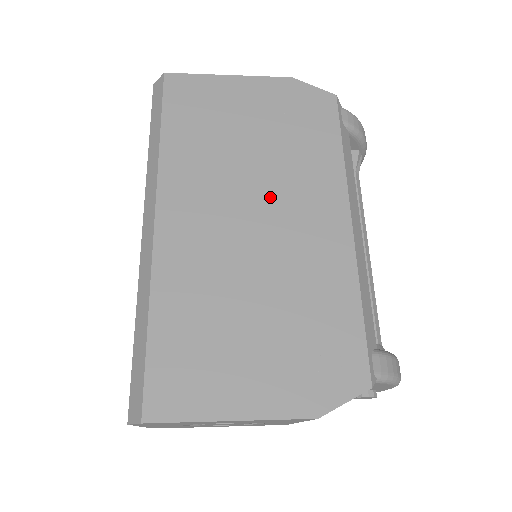
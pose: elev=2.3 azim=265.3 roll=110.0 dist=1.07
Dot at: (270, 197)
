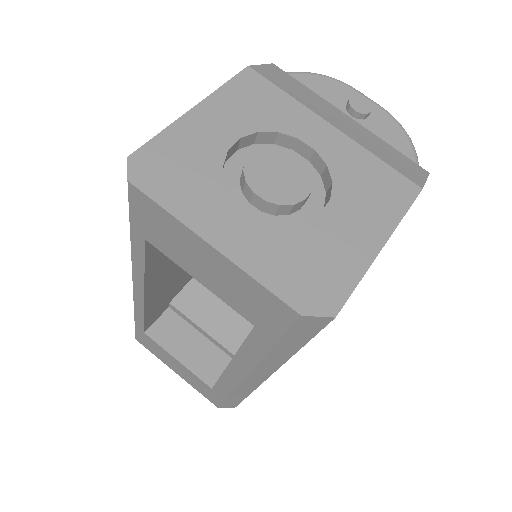
Dot at: occluded
